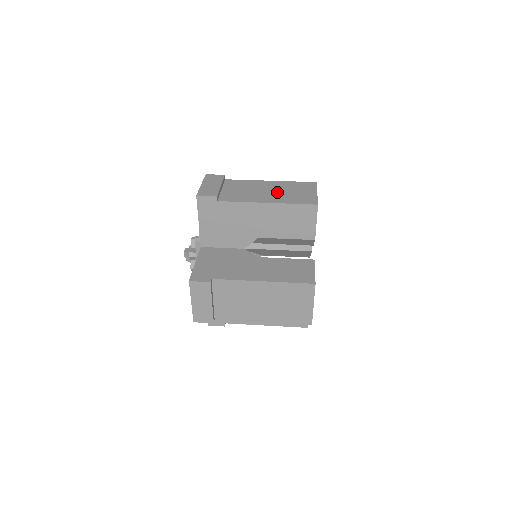
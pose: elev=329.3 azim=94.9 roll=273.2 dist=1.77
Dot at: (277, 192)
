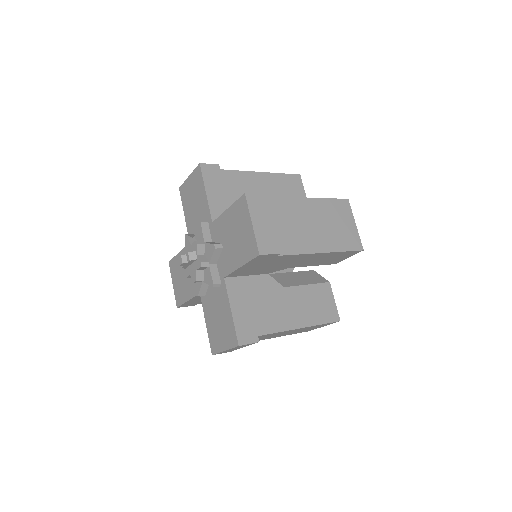
Dot at: occluded
